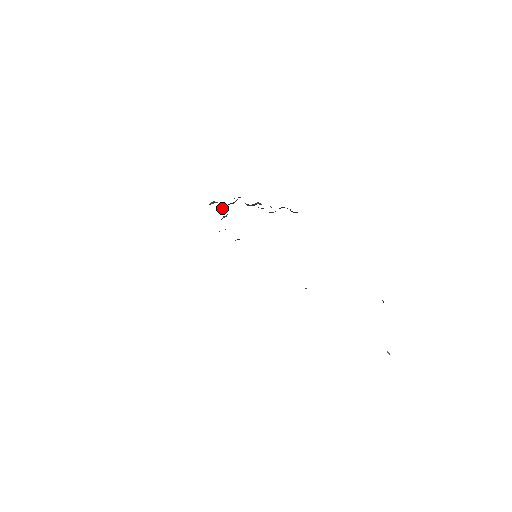
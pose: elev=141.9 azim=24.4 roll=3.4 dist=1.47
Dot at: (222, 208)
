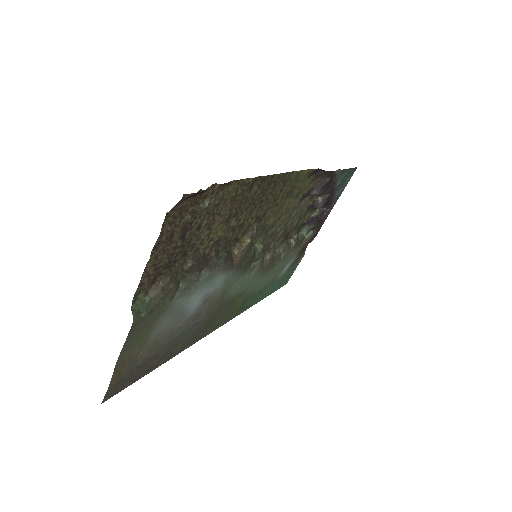
Dot at: (303, 232)
